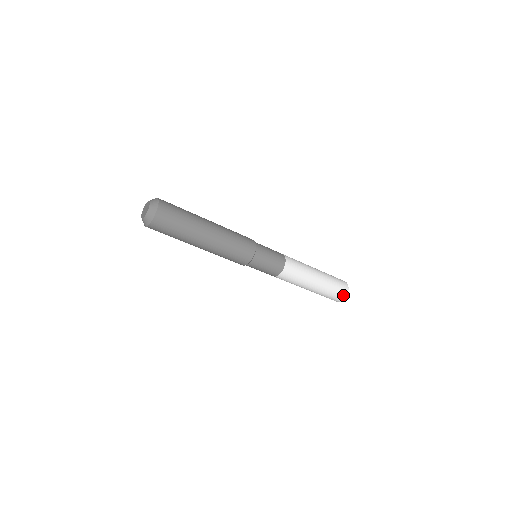
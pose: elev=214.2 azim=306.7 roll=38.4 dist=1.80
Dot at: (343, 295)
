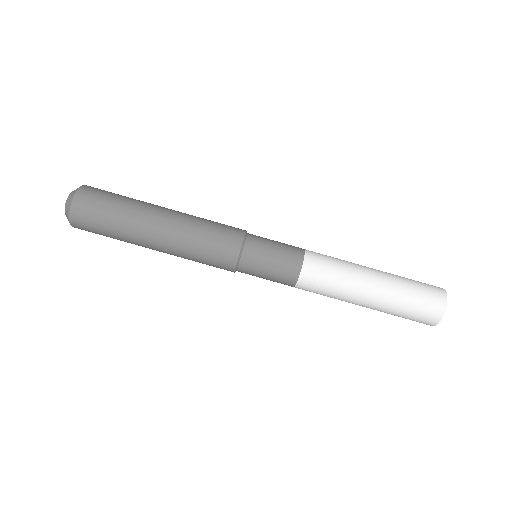
Dot at: (437, 309)
